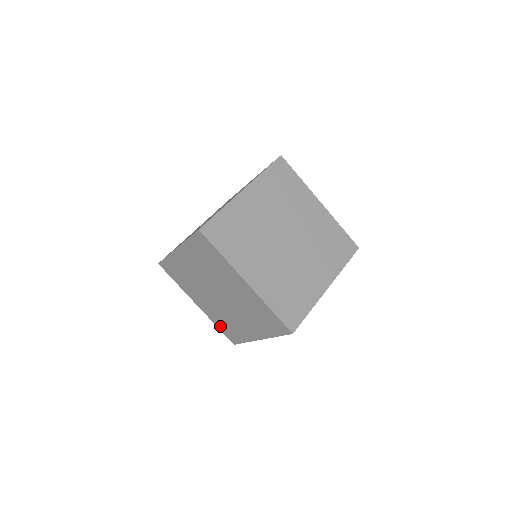
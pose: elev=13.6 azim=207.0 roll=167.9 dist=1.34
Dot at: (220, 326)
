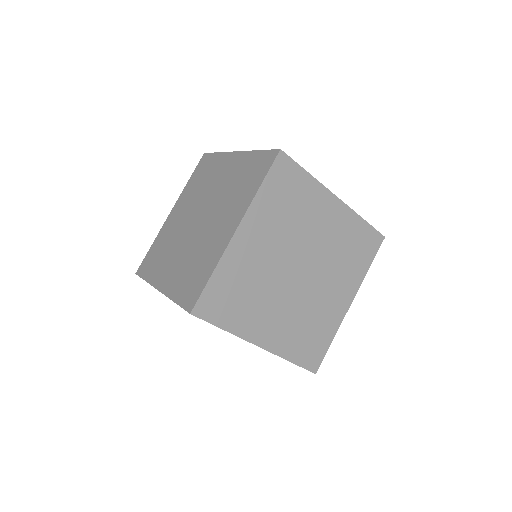
Dot at: occluded
